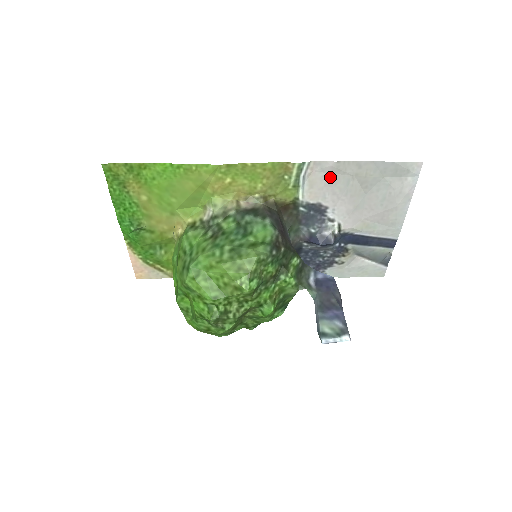
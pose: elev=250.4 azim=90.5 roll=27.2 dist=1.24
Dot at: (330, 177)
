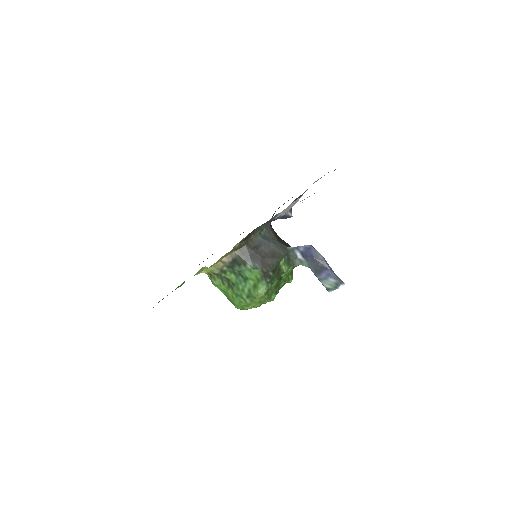
Dot at: occluded
